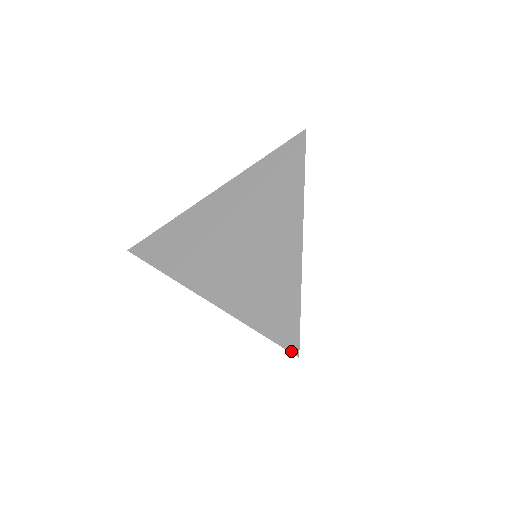
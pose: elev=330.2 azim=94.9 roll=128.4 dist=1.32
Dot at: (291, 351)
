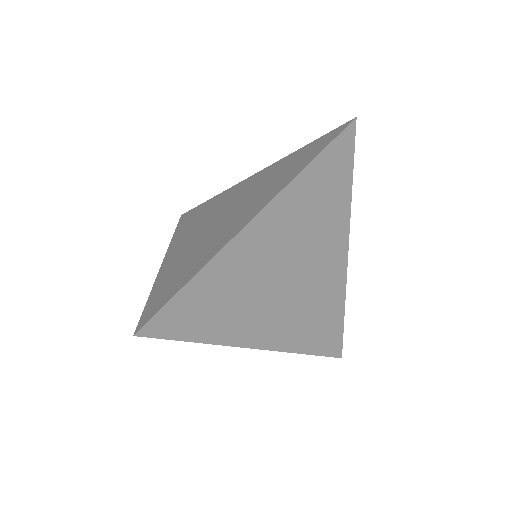
Dot at: (137, 327)
